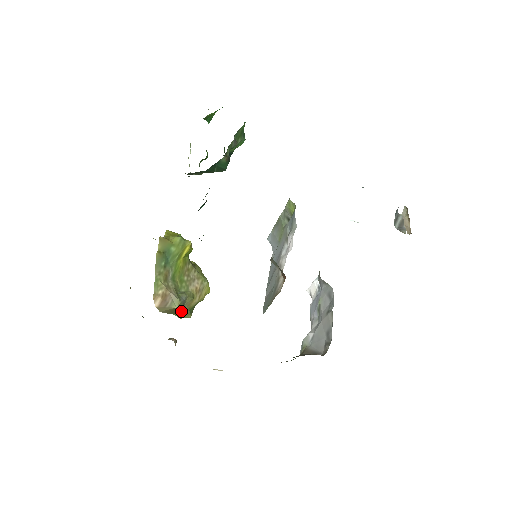
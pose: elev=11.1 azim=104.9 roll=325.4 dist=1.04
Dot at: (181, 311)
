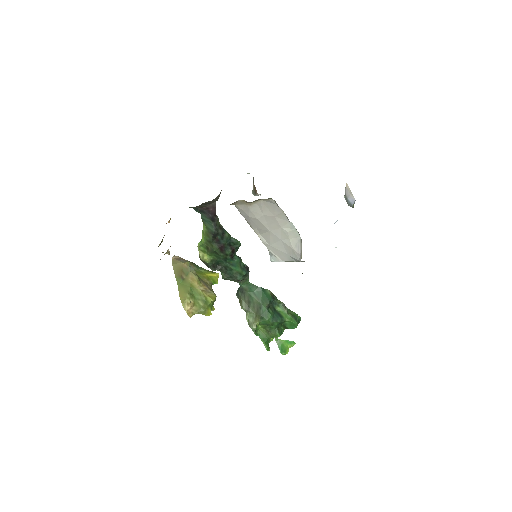
Dot at: (185, 283)
